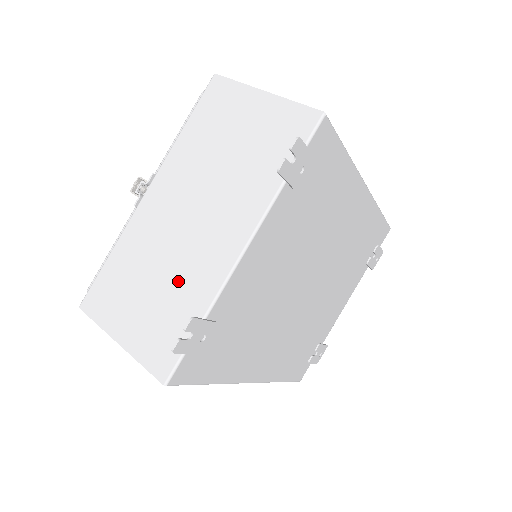
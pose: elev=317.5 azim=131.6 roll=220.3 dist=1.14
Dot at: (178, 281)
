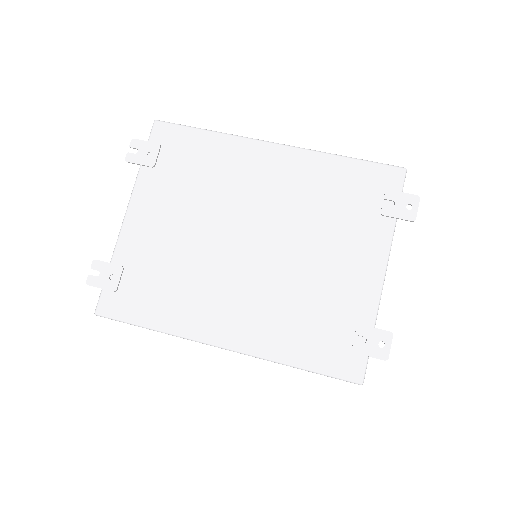
Dot at: occluded
